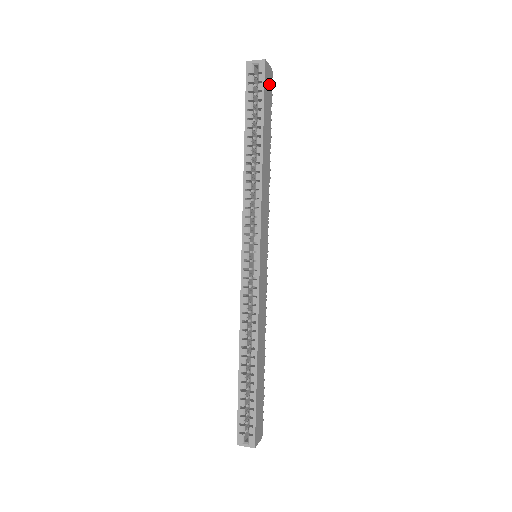
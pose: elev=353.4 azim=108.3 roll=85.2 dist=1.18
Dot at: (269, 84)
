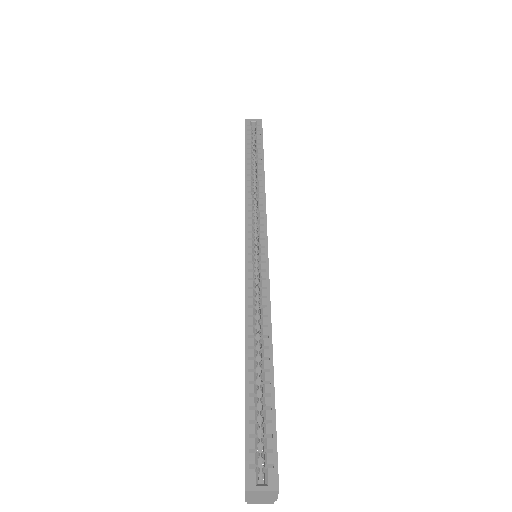
Dot at: occluded
